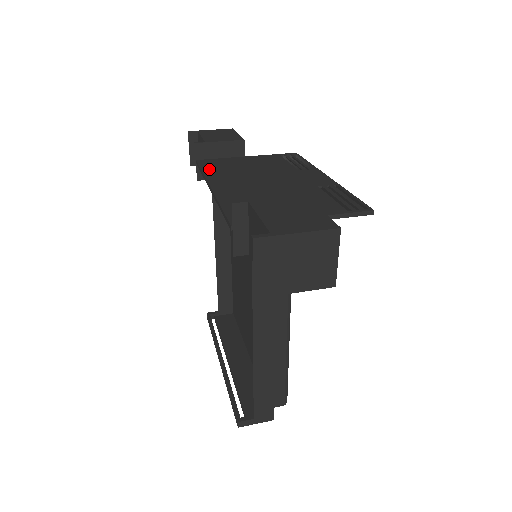
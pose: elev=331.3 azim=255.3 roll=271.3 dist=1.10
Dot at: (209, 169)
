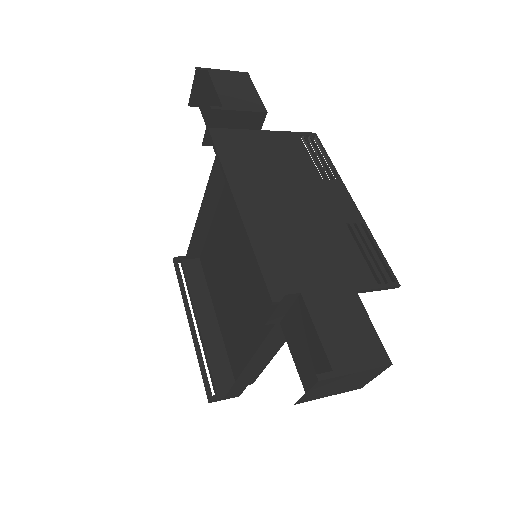
Dot at: (227, 157)
